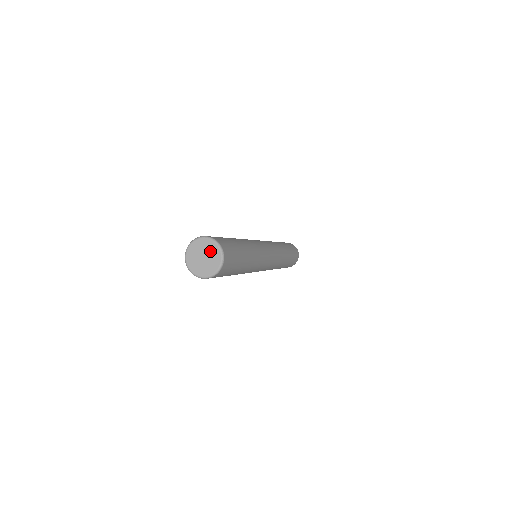
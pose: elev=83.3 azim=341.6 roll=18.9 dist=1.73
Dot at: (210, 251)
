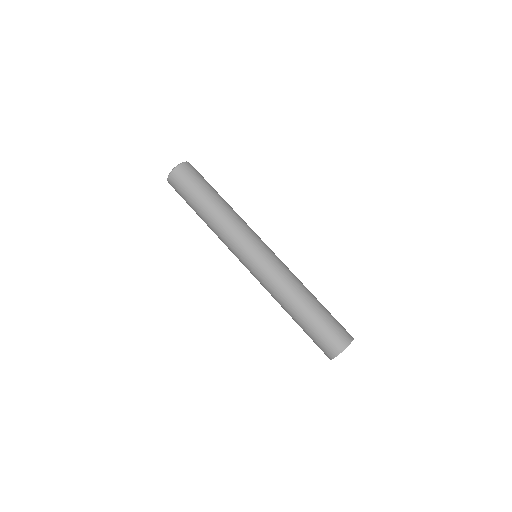
Dot at: occluded
